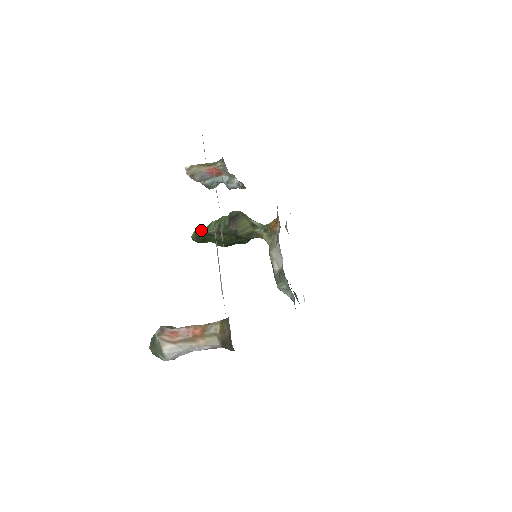
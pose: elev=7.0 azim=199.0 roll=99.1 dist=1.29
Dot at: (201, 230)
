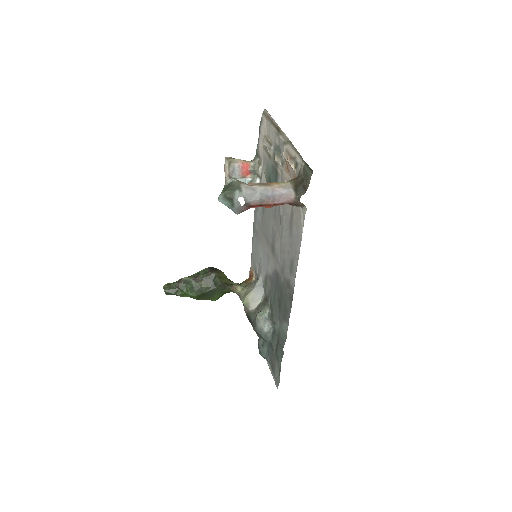
Dot at: occluded
